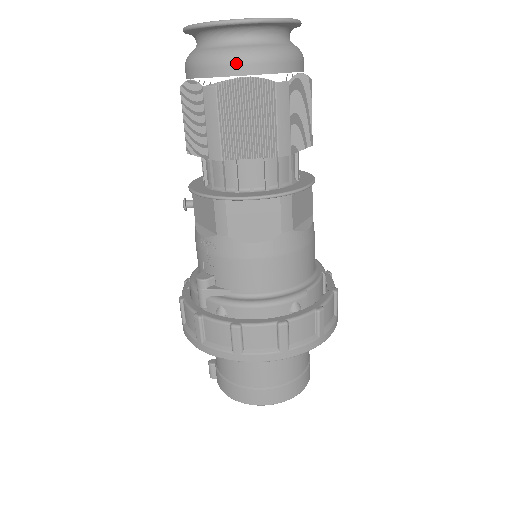
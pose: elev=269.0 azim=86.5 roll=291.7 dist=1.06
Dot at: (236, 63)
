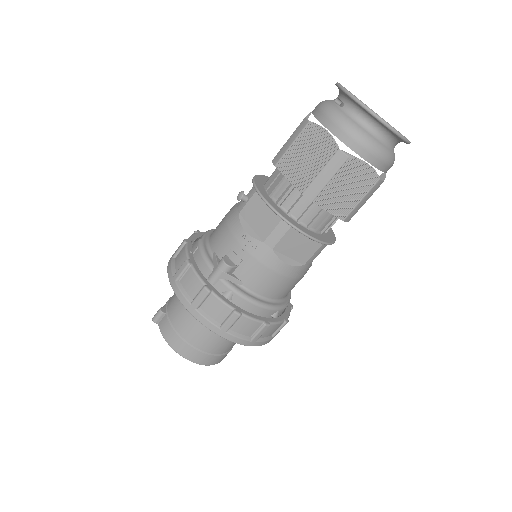
Dot at: (371, 152)
